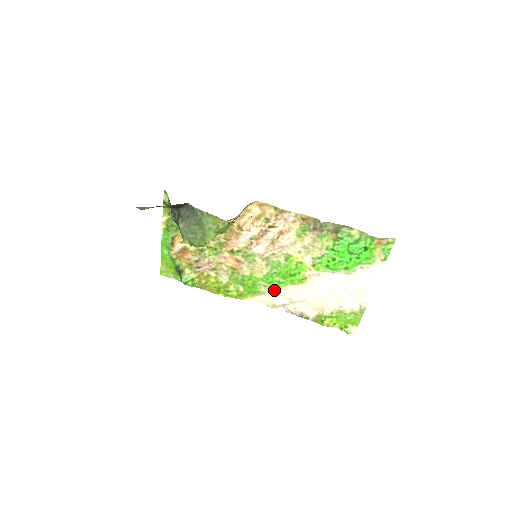
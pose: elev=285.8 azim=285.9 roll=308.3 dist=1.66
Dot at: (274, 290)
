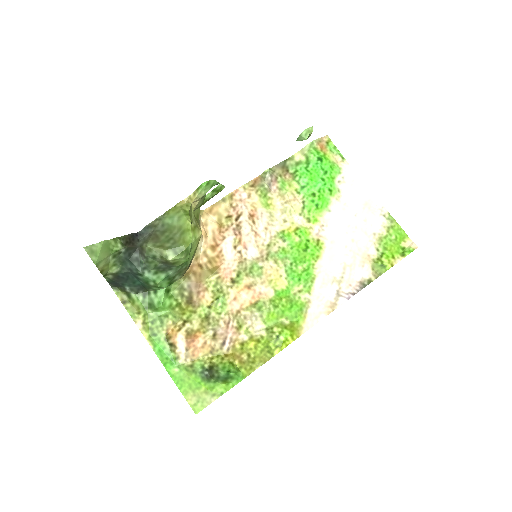
Dot at: (312, 286)
